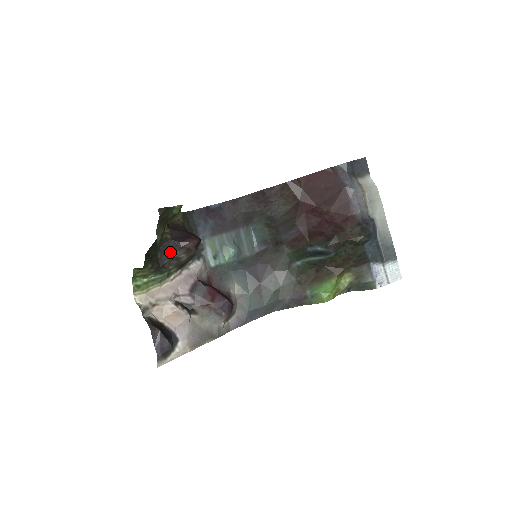
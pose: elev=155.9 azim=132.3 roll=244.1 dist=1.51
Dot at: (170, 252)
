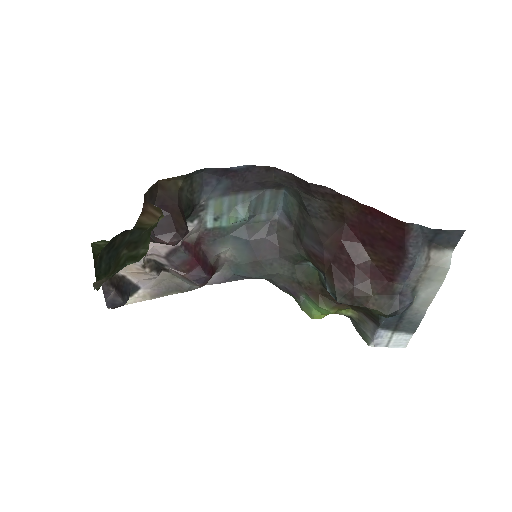
Dot at: occluded
